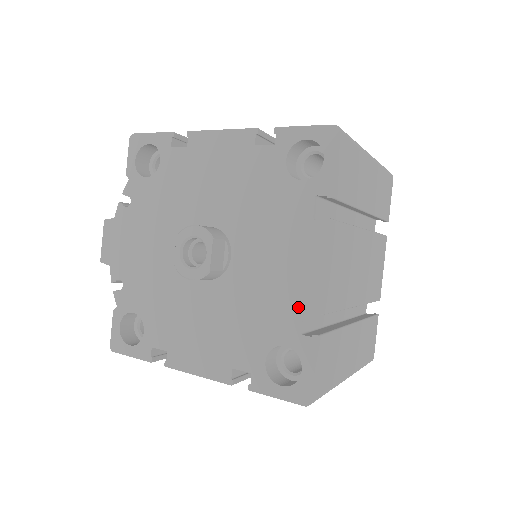
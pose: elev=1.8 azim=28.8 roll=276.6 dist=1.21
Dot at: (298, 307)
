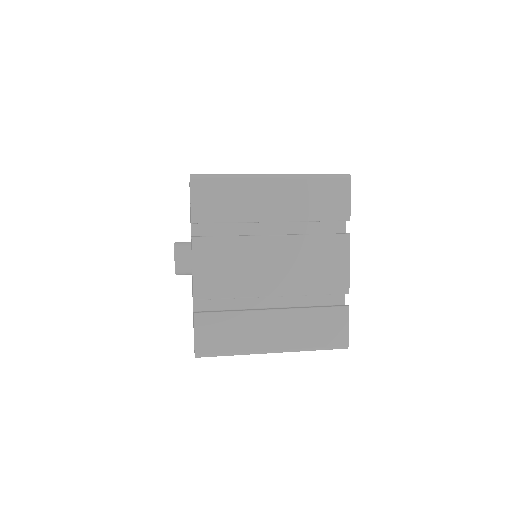
Dot at: occluded
